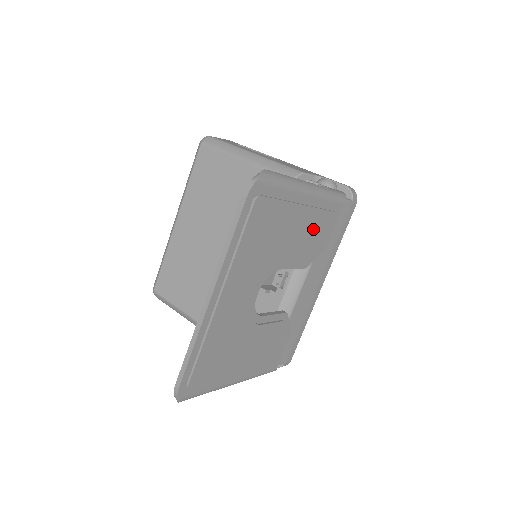
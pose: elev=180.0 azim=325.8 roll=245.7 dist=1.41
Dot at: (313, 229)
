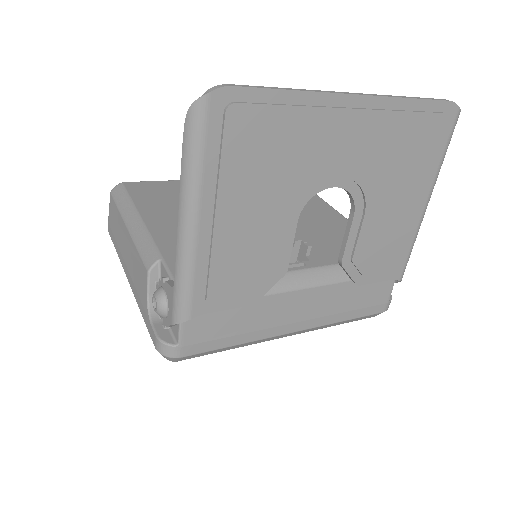
Dot at: (390, 240)
